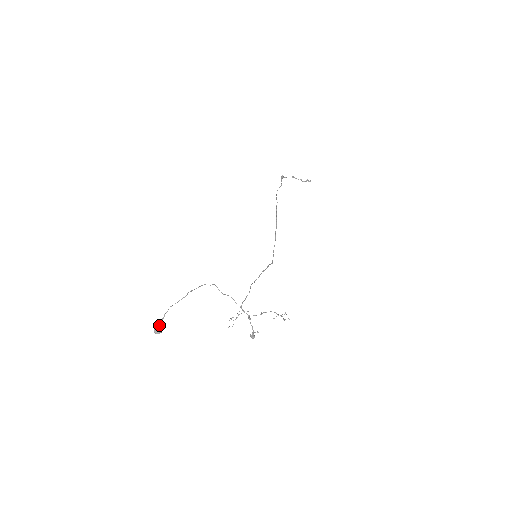
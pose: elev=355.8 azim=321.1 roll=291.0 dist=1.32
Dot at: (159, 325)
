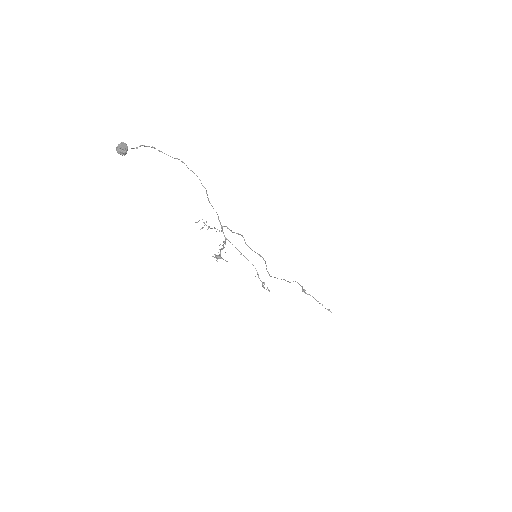
Dot at: occluded
